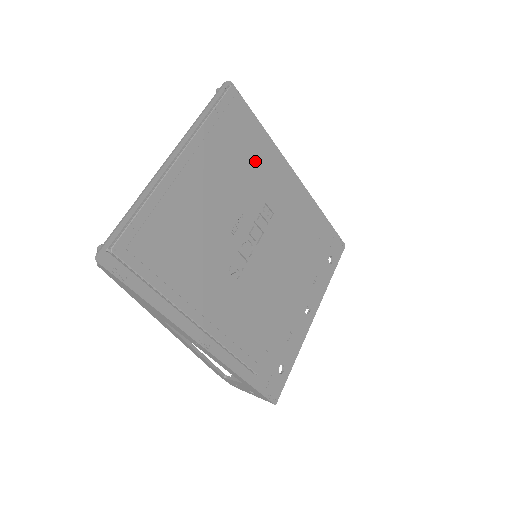
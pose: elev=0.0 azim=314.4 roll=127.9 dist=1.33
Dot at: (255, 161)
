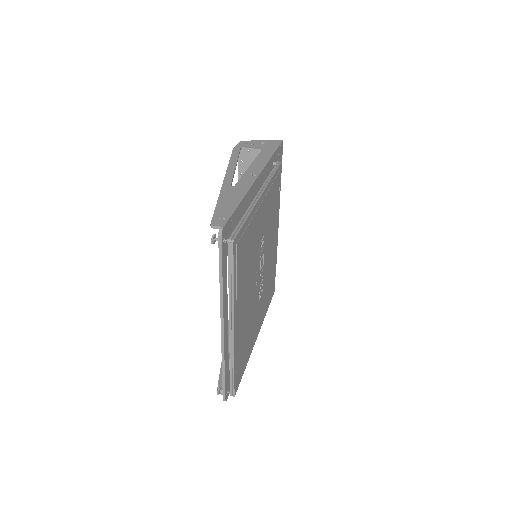
Dot at: (253, 239)
